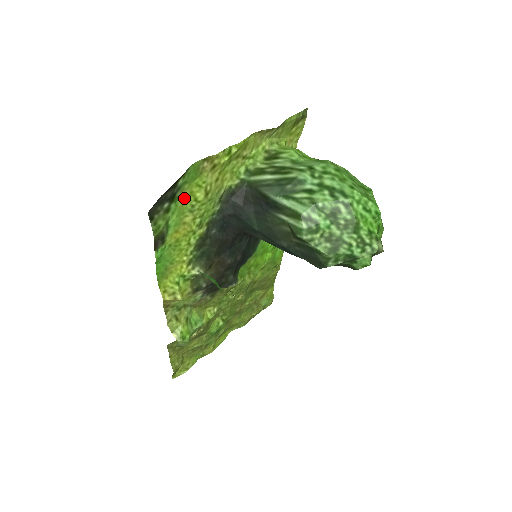
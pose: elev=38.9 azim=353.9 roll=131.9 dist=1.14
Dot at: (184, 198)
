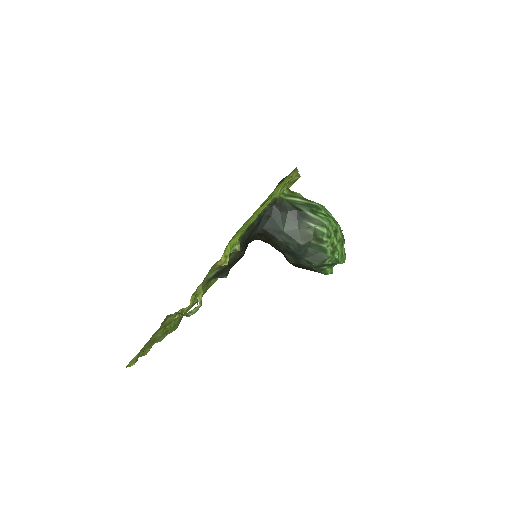
Dot at: (278, 186)
